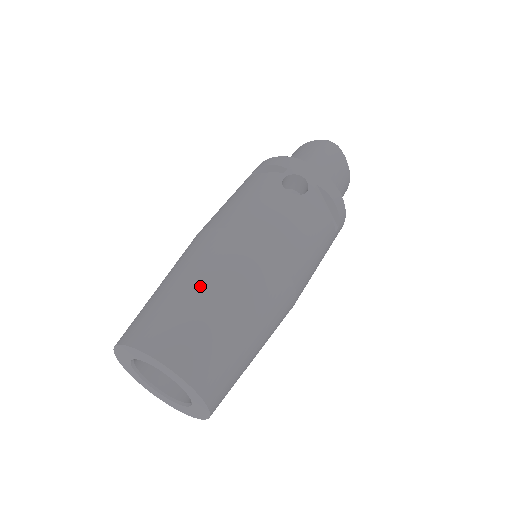
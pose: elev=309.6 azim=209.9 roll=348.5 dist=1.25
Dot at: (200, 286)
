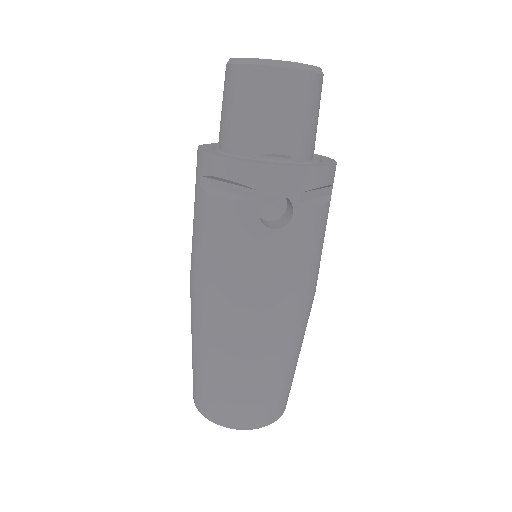
Dot at: (241, 372)
